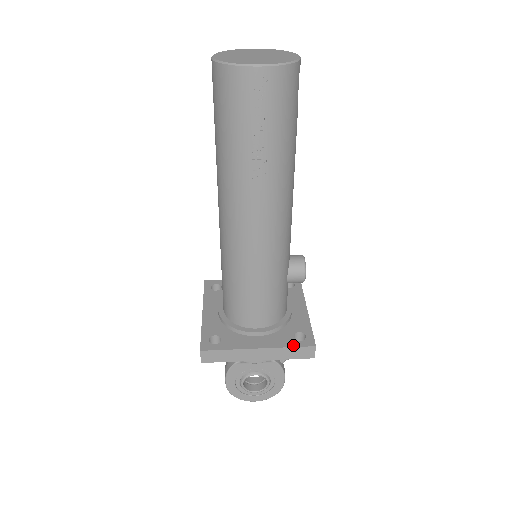
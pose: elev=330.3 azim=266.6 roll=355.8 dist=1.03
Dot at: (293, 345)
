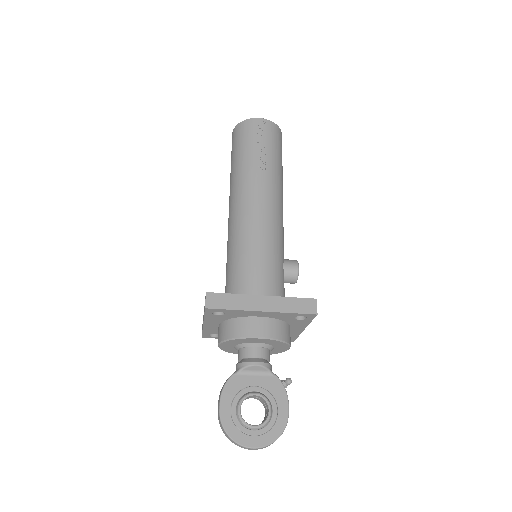
Dot at: (295, 298)
